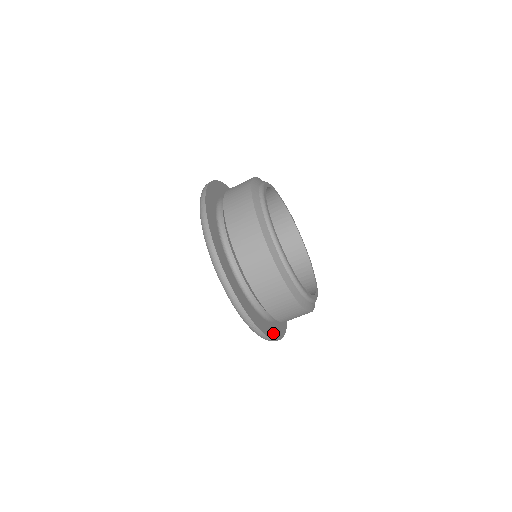
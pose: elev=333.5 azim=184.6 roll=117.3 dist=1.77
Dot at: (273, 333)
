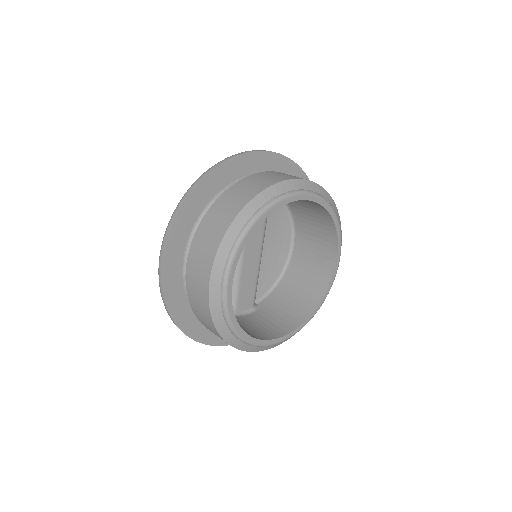
Dot at: (192, 328)
